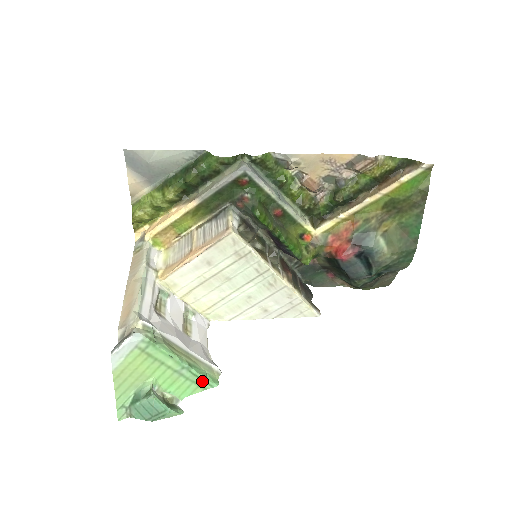
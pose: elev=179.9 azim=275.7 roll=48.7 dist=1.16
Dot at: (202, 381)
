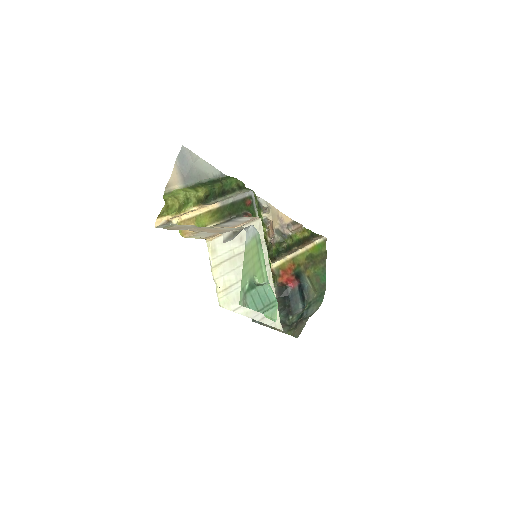
Dot at: occluded
